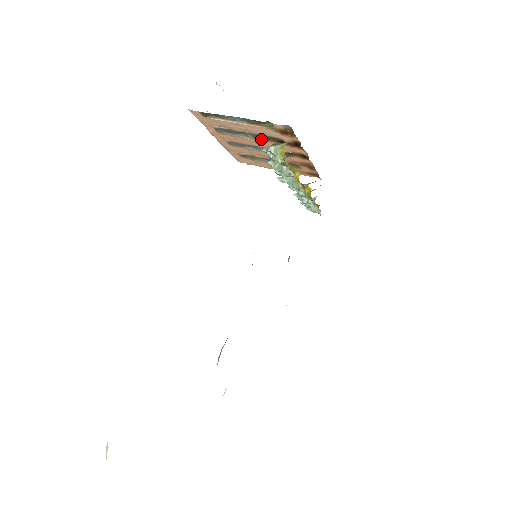
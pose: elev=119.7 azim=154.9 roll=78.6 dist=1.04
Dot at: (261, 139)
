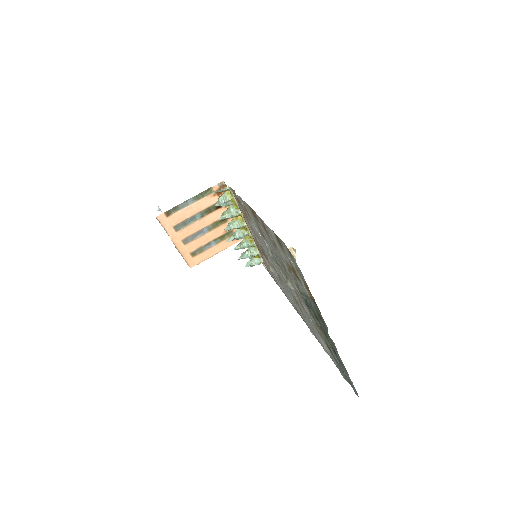
Dot at: (206, 215)
